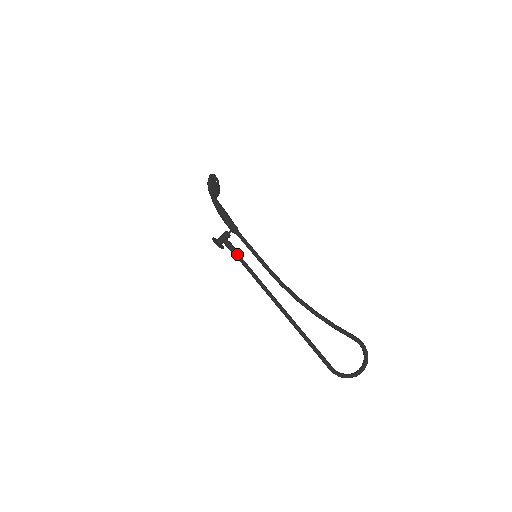
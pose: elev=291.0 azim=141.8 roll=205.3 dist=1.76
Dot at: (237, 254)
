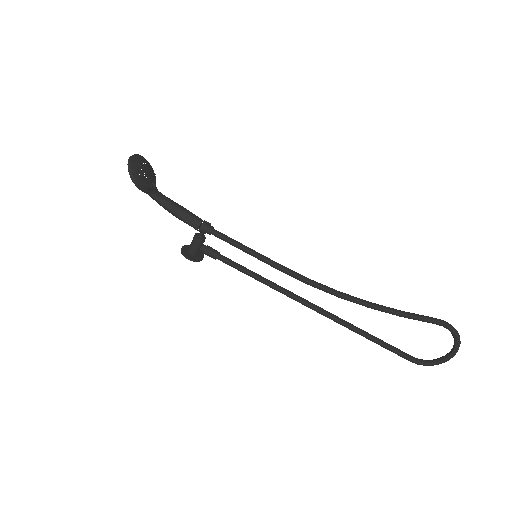
Dot at: (227, 261)
